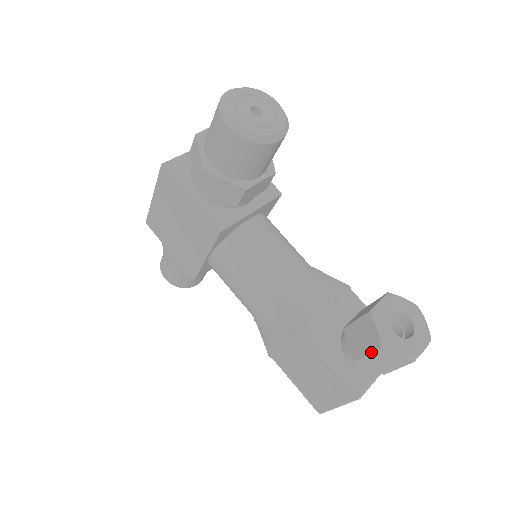
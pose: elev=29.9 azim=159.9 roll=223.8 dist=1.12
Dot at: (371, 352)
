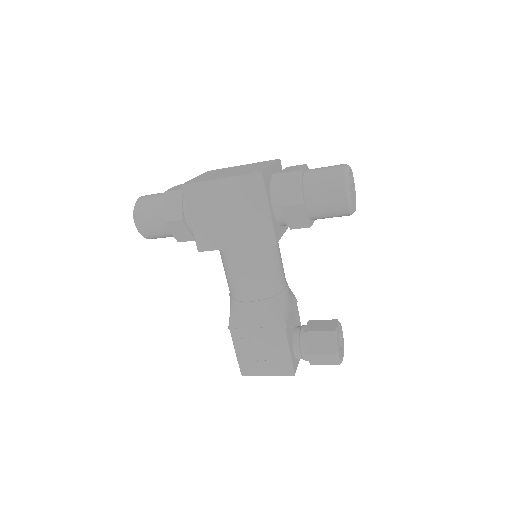
Dot at: (326, 354)
